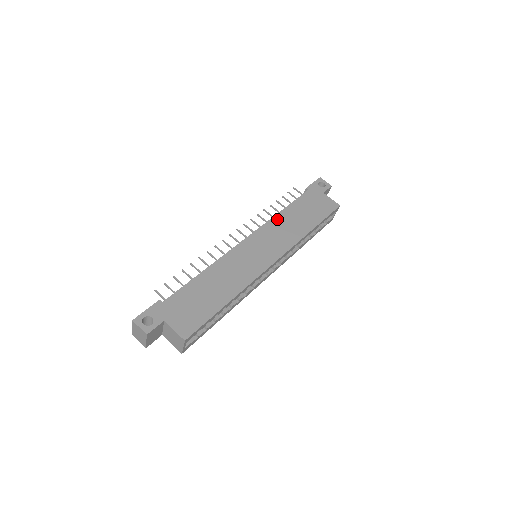
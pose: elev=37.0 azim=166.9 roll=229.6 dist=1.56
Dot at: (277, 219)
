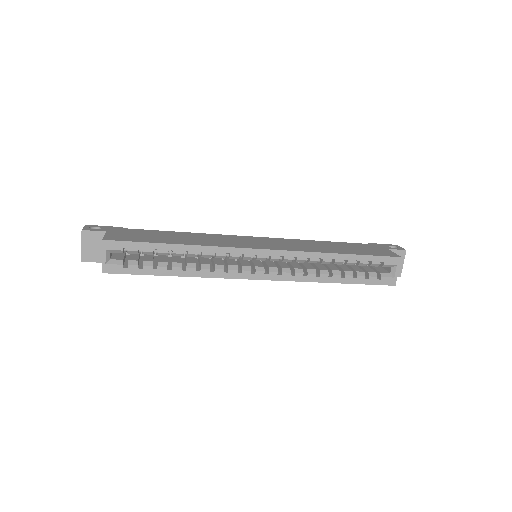
Dot at: (305, 241)
